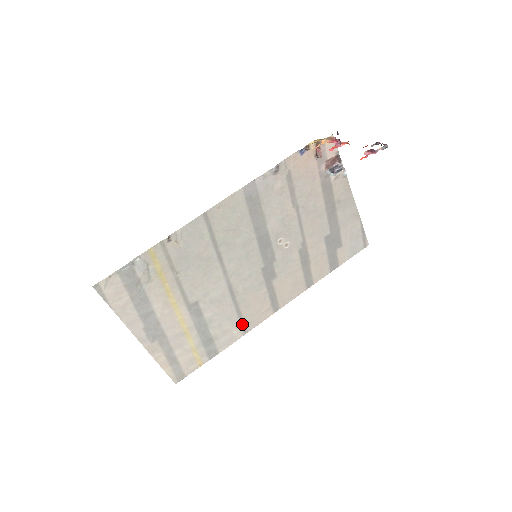
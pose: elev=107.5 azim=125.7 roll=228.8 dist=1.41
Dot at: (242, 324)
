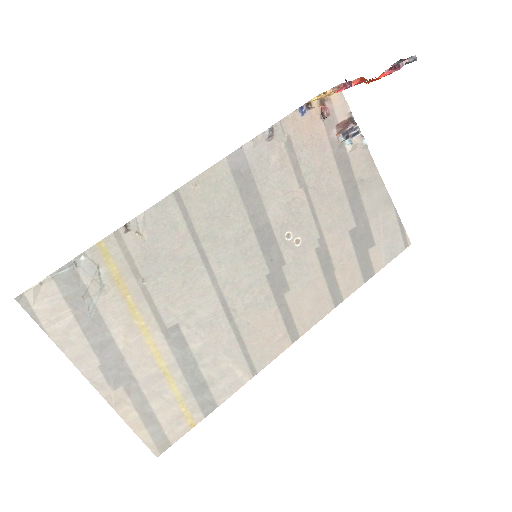
Dot at: (248, 360)
